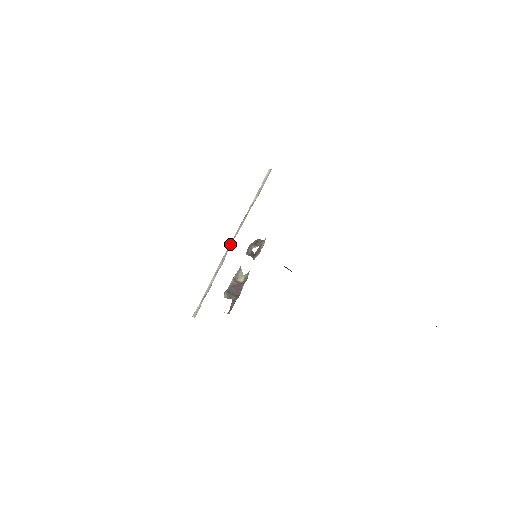
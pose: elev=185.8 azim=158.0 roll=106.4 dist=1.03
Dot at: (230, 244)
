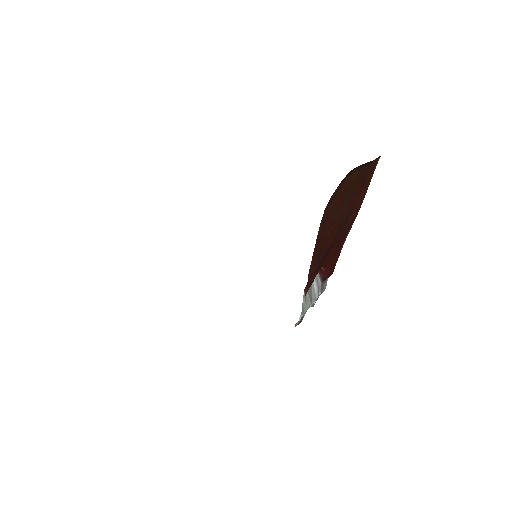
Dot at: occluded
